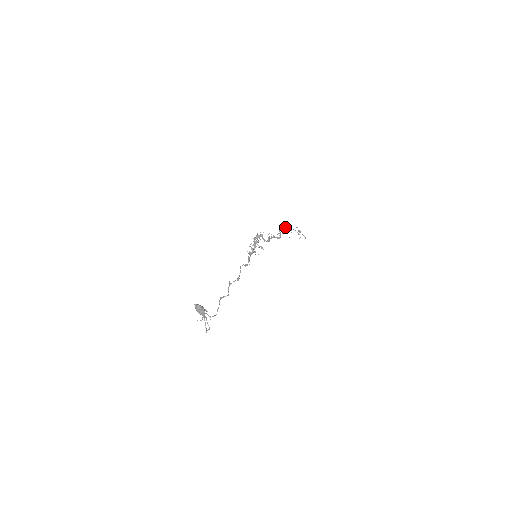
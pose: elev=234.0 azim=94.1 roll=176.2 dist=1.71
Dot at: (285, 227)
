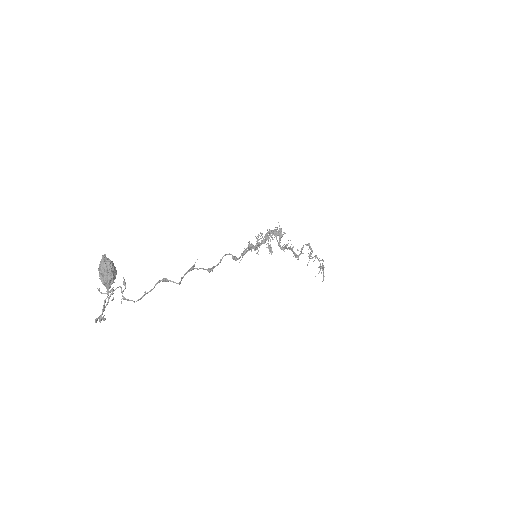
Dot at: occluded
